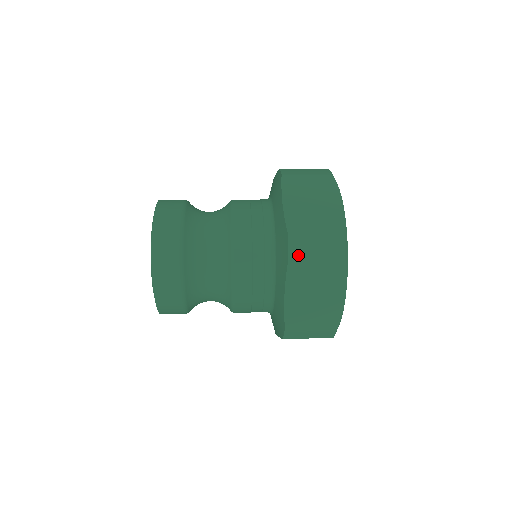
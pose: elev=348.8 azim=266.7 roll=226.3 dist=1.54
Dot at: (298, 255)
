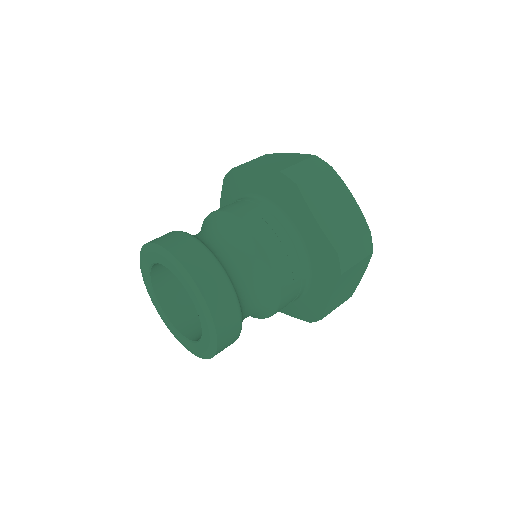
Dot at: occluded
